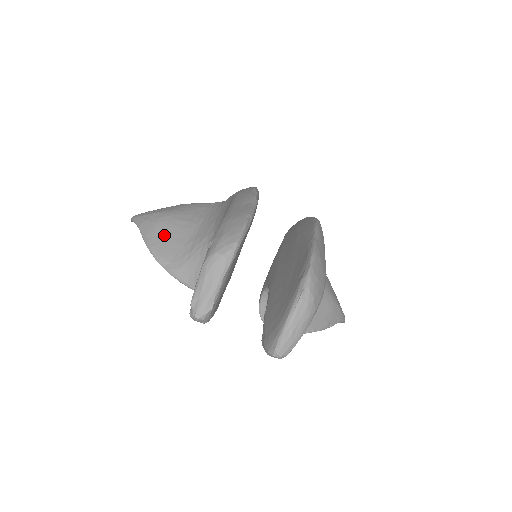
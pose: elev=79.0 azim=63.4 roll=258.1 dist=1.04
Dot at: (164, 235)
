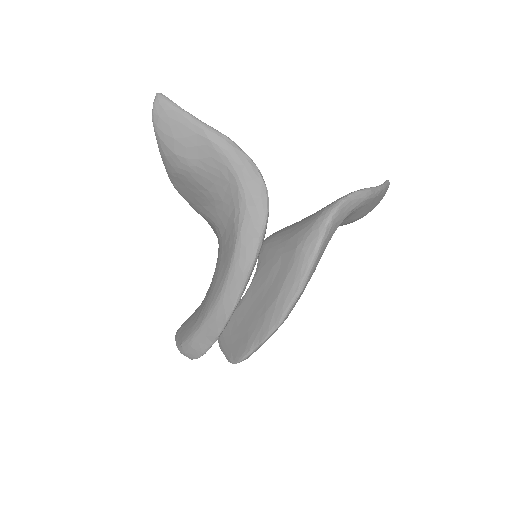
Dot at: (184, 186)
